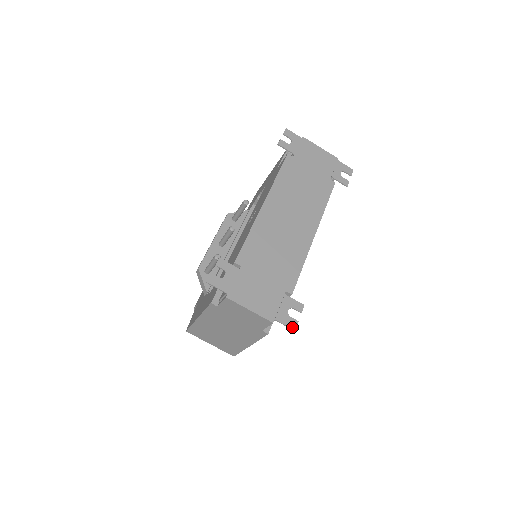
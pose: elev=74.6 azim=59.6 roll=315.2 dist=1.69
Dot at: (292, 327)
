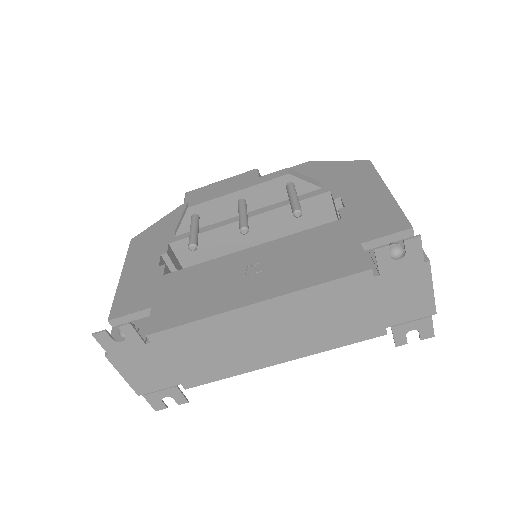
Dot at: (155, 408)
